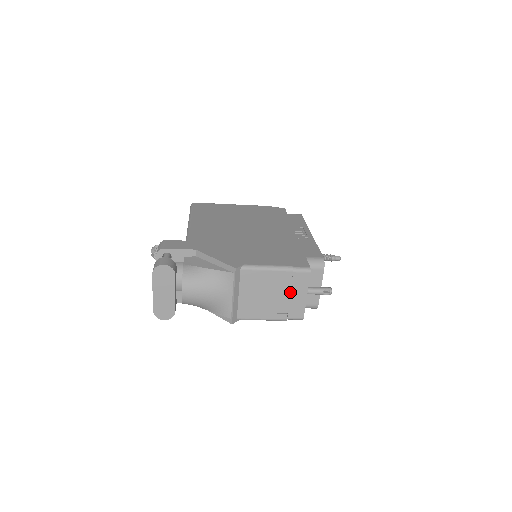
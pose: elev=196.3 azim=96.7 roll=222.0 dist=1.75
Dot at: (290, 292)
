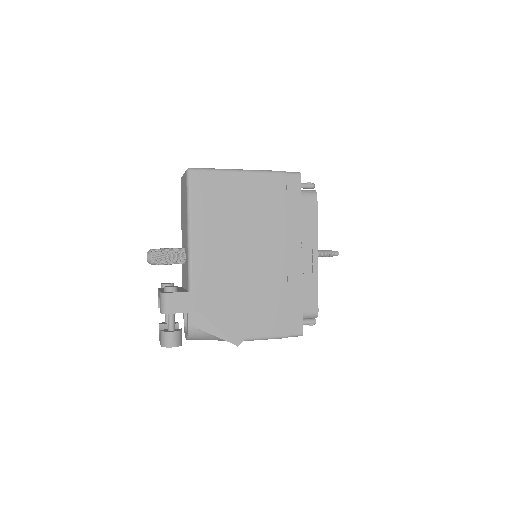
Dot at: occluded
